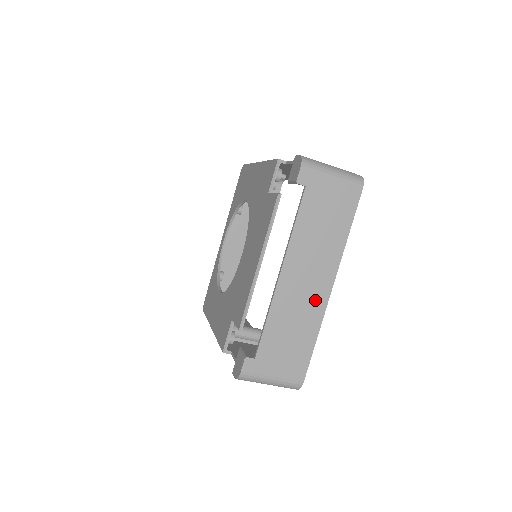
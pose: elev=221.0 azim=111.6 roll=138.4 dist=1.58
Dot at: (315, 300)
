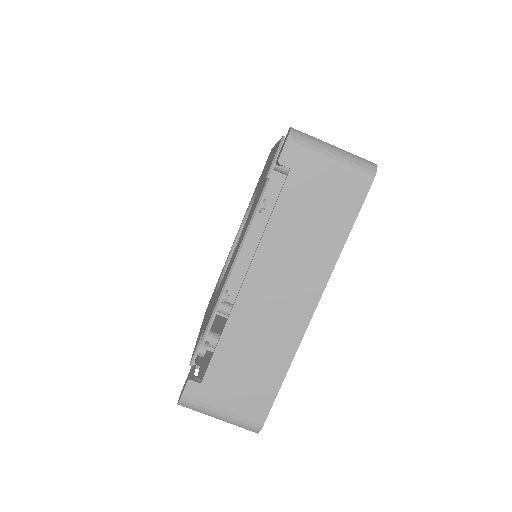
Dot at: (289, 322)
